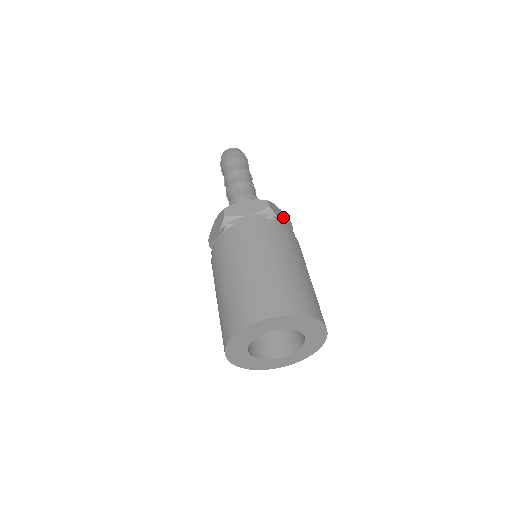
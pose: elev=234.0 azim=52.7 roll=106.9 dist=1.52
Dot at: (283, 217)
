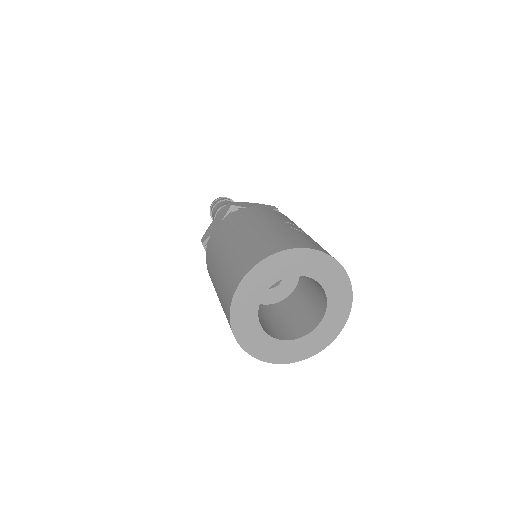
Dot at: occluded
